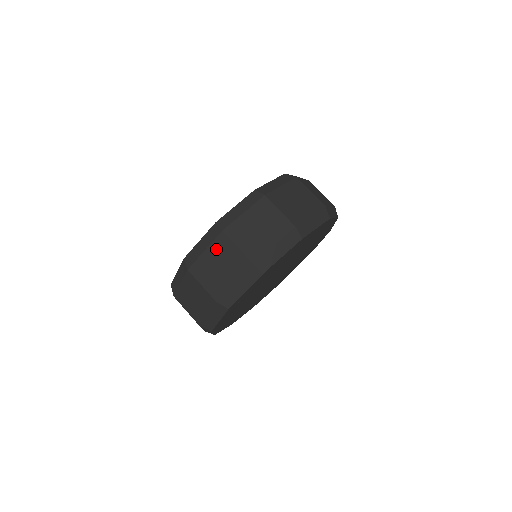
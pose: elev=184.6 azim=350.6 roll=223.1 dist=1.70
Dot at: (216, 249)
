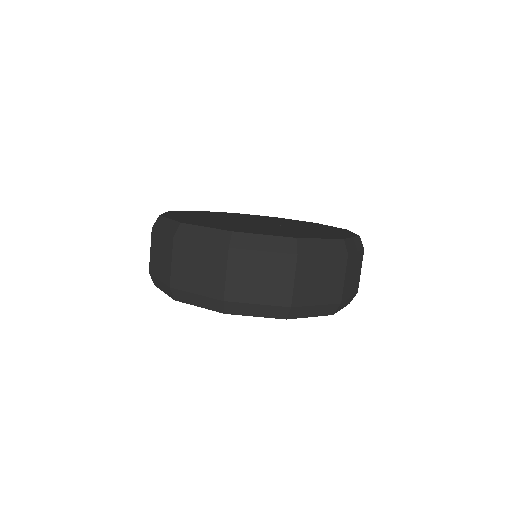
Dot at: (332, 263)
